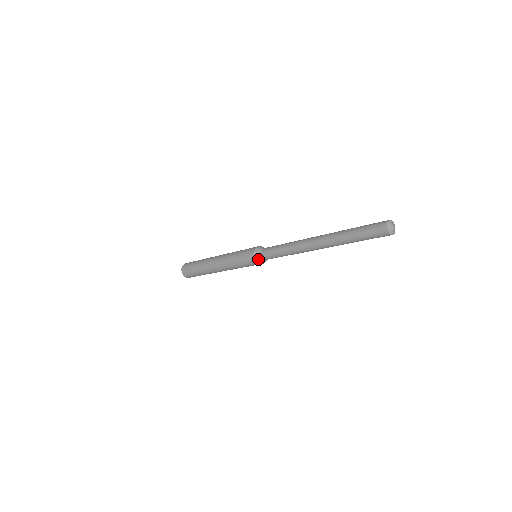
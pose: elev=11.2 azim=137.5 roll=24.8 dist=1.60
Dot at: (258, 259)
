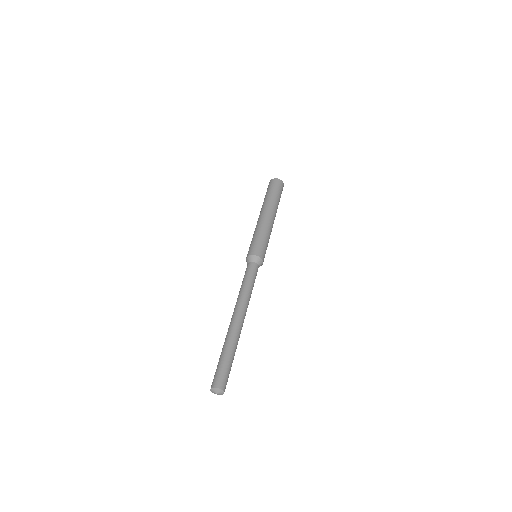
Dot at: (247, 260)
